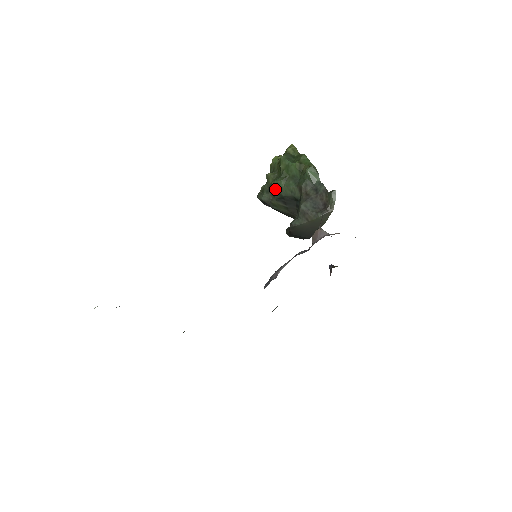
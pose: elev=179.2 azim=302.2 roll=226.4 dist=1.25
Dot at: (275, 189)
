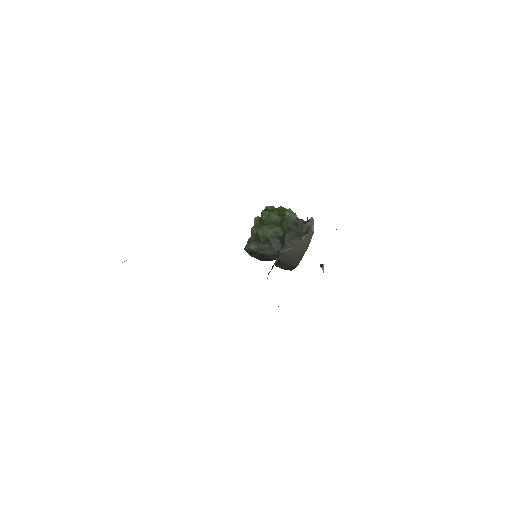
Dot at: (260, 234)
